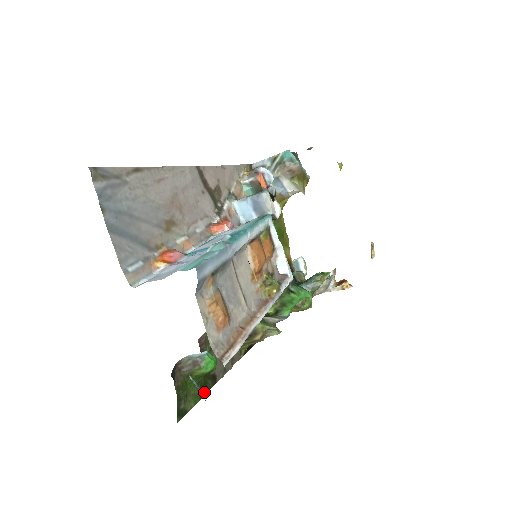
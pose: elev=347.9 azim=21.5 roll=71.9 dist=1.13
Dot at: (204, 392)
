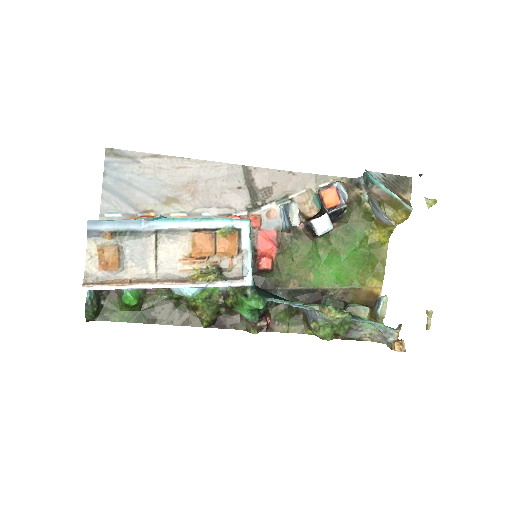
Dot at: (135, 321)
